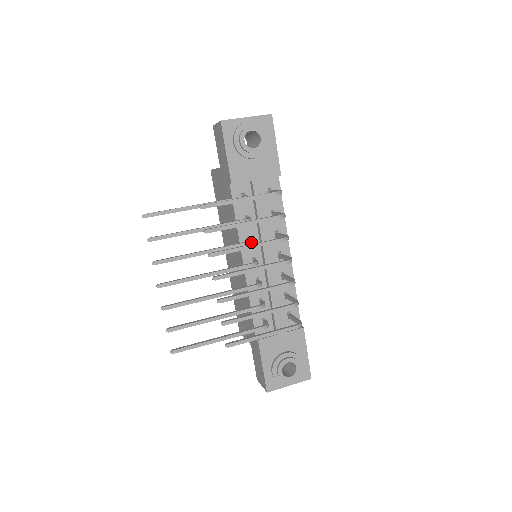
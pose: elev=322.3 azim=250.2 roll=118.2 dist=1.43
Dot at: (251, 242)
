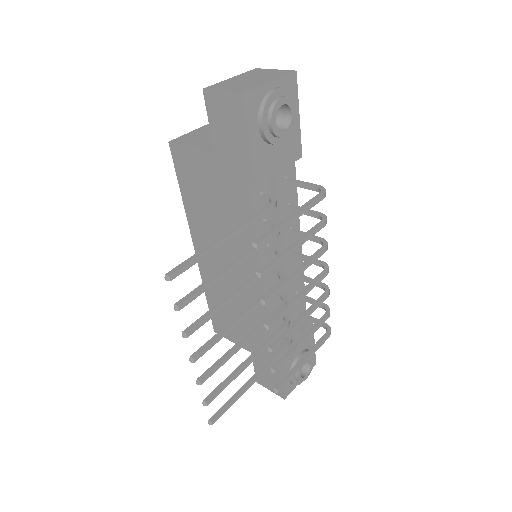
Dot at: occluded
